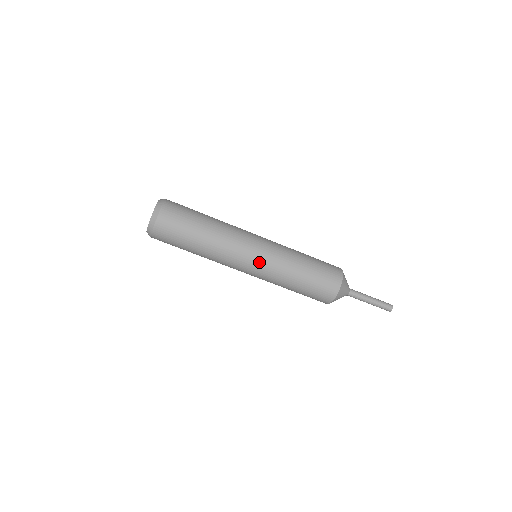
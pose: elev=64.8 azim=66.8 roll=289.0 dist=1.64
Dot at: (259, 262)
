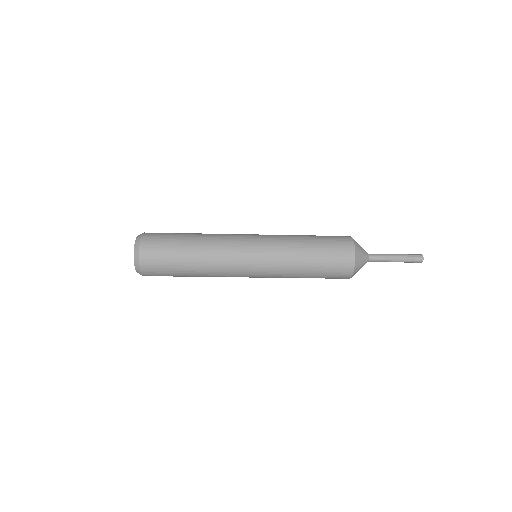
Dot at: (257, 277)
